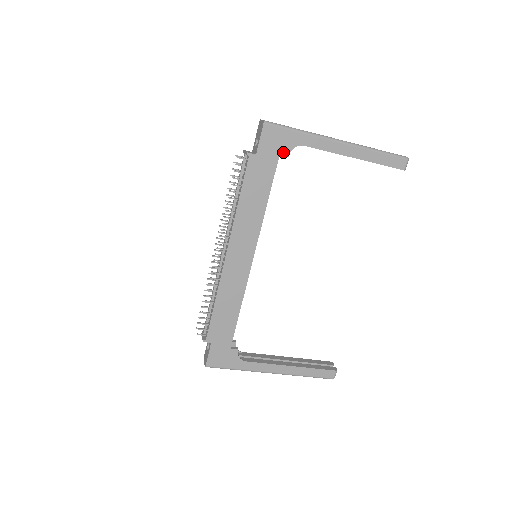
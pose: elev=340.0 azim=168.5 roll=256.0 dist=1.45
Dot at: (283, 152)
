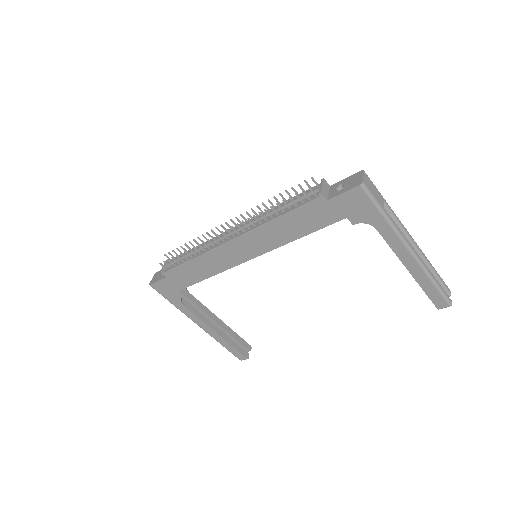
Dot at: (353, 218)
